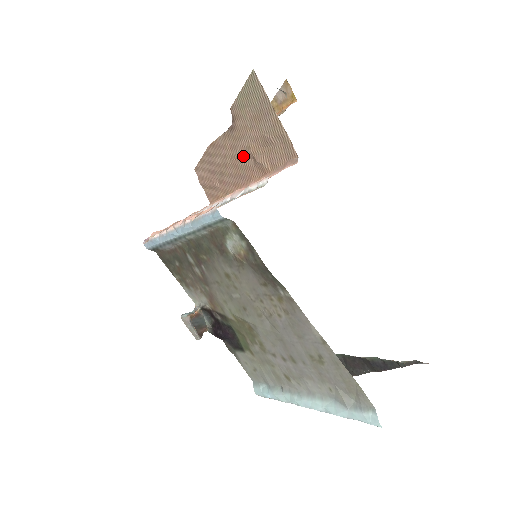
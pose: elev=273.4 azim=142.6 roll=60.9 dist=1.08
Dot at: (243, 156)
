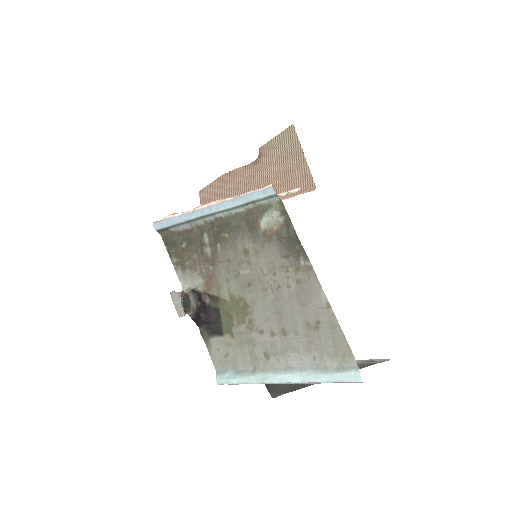
Dot at: (260, 184)
